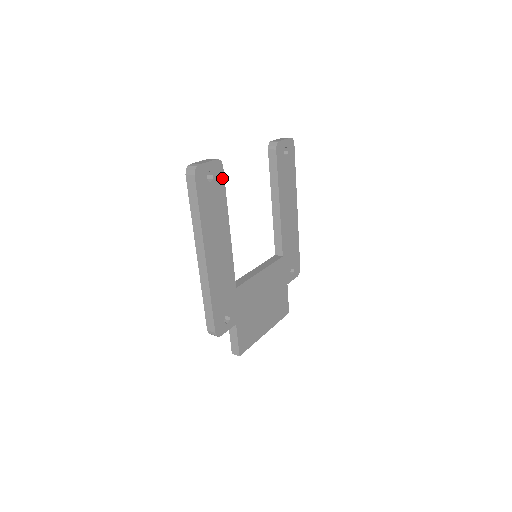
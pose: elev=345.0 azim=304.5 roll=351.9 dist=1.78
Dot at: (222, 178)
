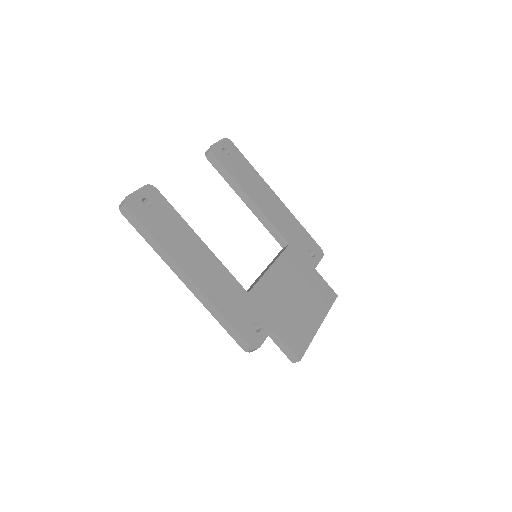
Dot at: (162, 199)
